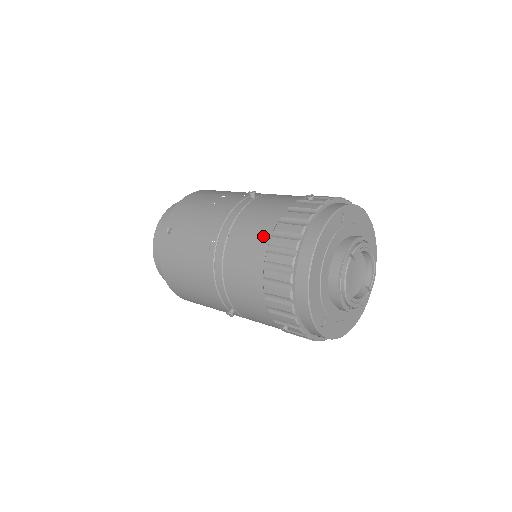
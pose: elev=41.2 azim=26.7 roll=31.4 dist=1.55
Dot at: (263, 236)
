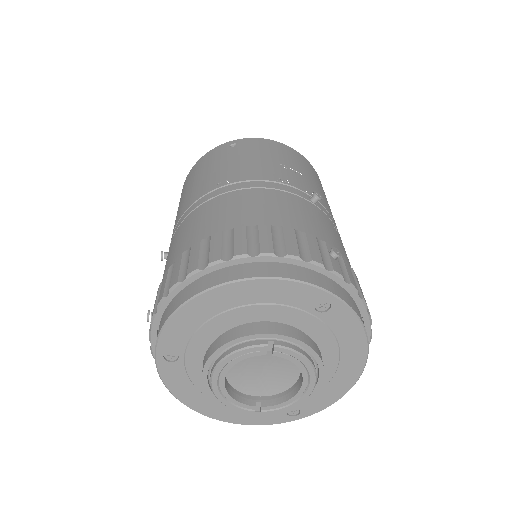
Dot at: (246, 219)
